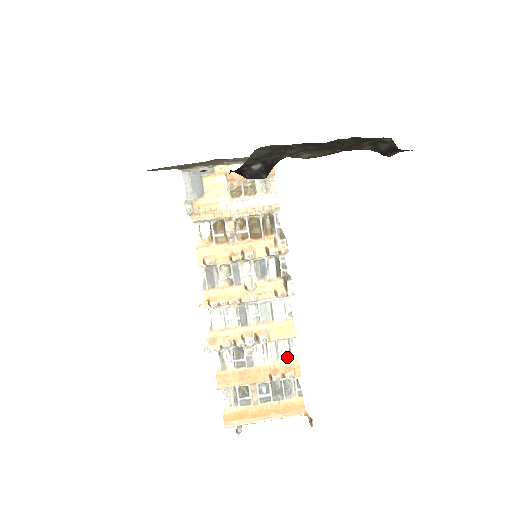
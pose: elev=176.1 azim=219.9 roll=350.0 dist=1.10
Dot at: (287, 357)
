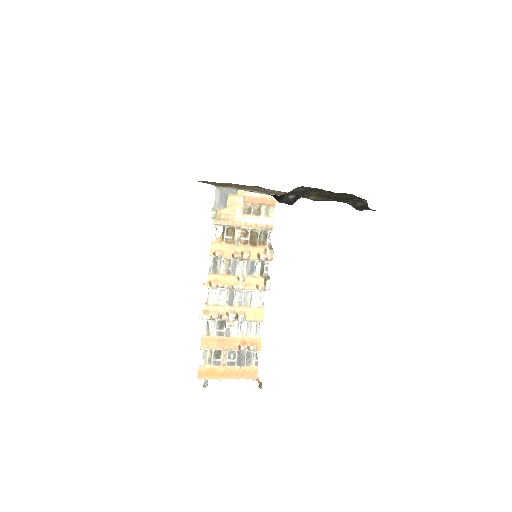
Dot at: (253, 335)
